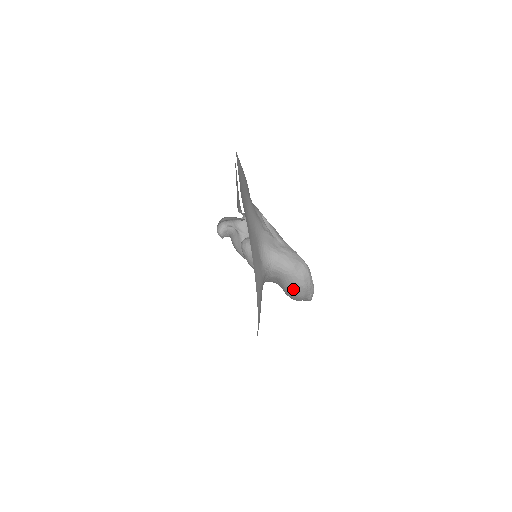
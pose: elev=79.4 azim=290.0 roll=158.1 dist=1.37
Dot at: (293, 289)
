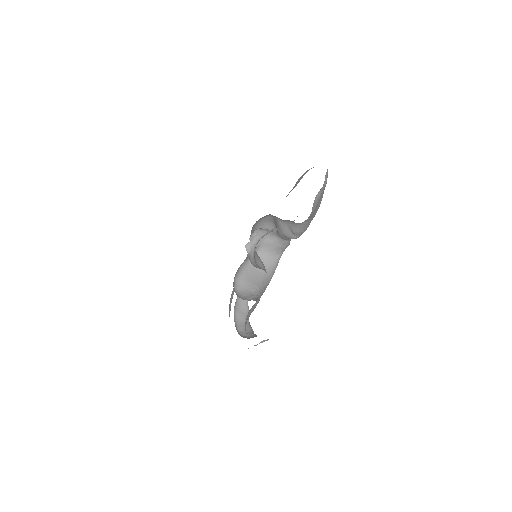
Dot at: occluded
